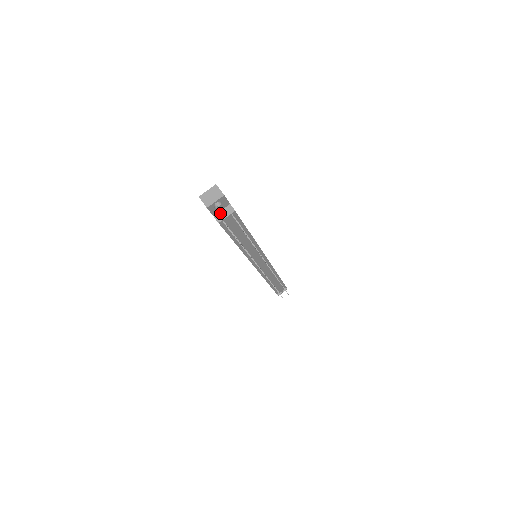
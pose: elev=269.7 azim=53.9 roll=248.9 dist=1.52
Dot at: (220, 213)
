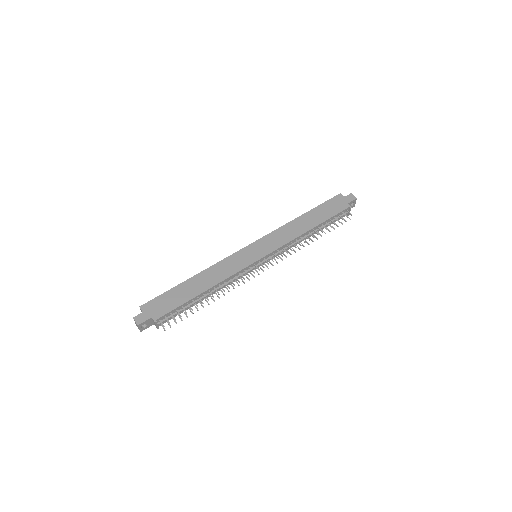
Dot at: (154, 323)
